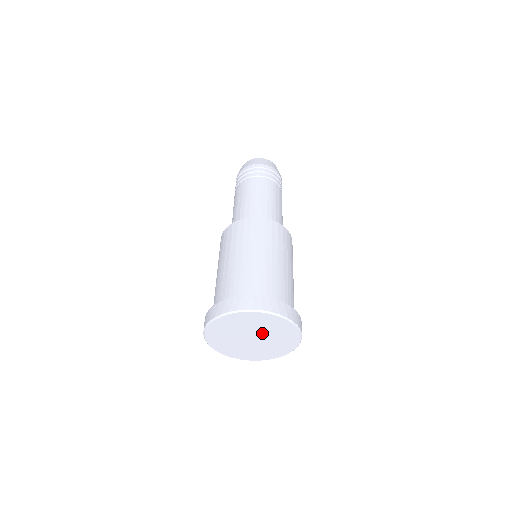
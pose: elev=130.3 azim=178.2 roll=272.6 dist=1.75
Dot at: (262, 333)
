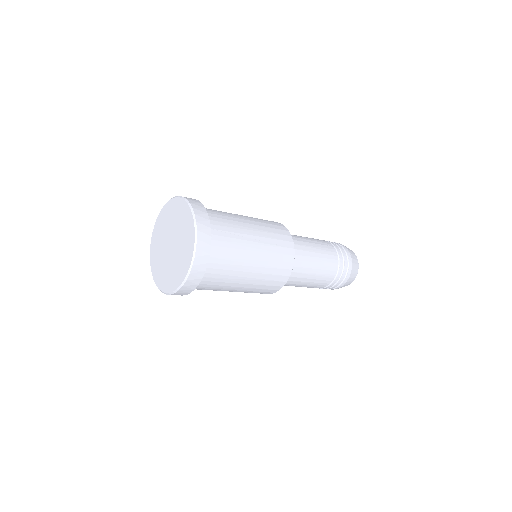
Dot at: (170, 233)
